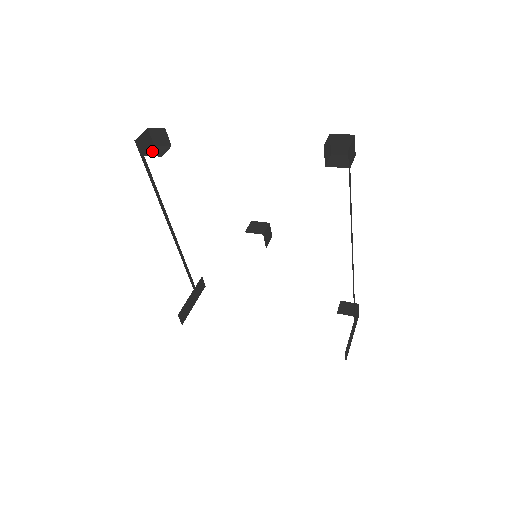
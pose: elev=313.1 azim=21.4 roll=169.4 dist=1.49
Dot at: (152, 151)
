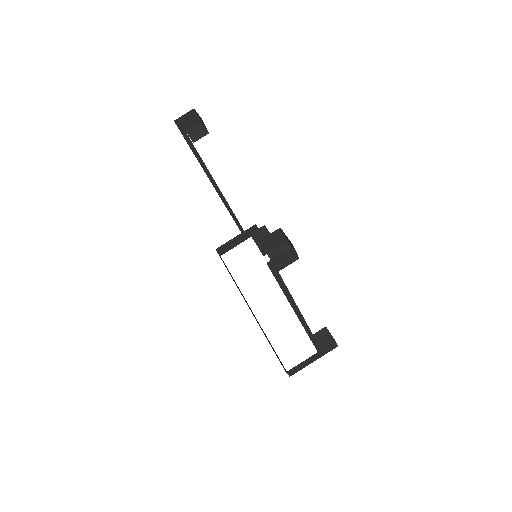
Dot at: (194, 130)
